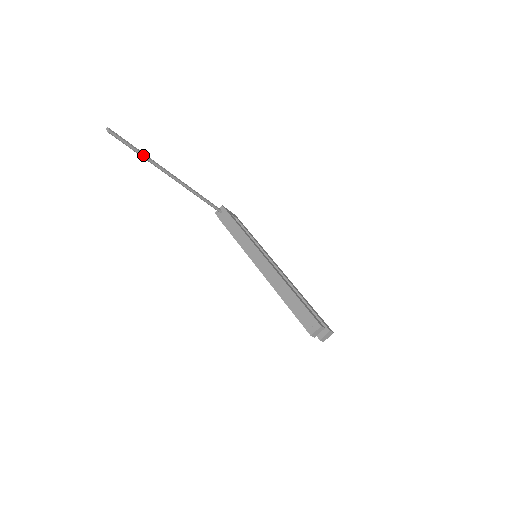
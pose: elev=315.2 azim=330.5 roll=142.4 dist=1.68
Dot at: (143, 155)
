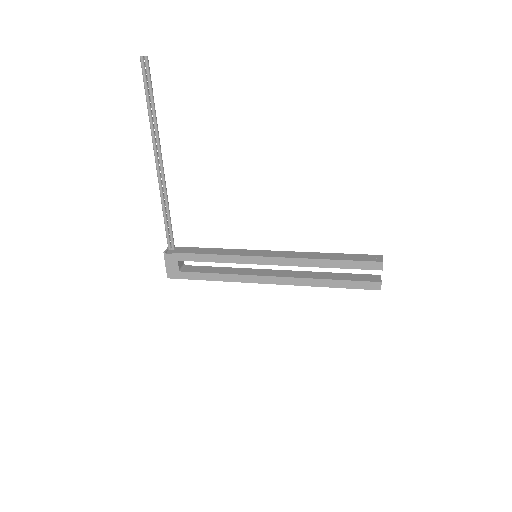
Dot at: (155, 110)
